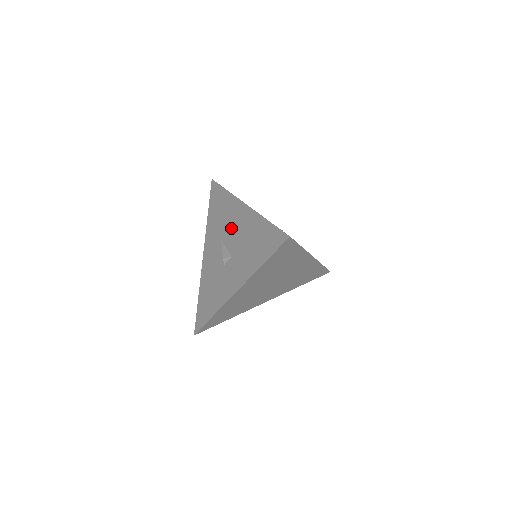
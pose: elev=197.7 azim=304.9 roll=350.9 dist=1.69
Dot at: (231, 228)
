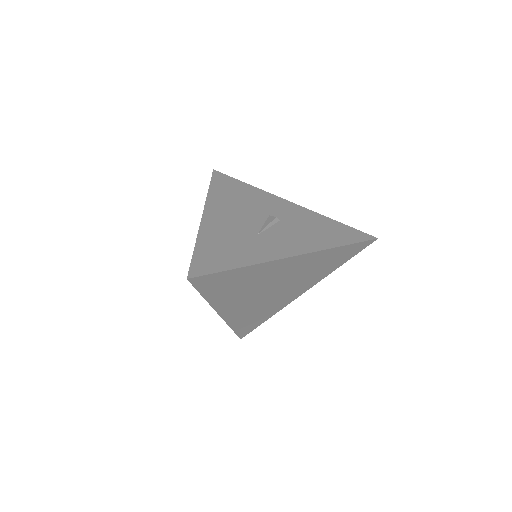
Dot at: occluded
